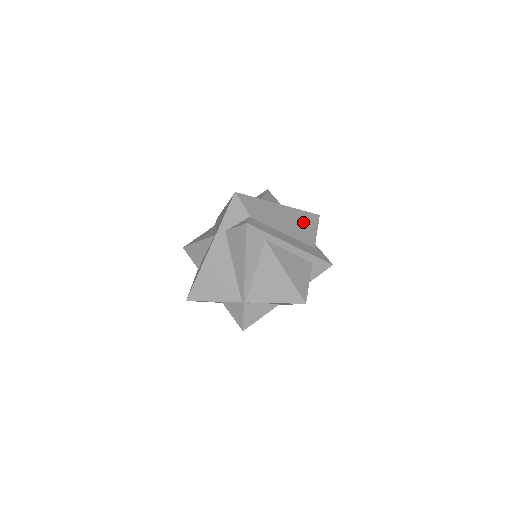
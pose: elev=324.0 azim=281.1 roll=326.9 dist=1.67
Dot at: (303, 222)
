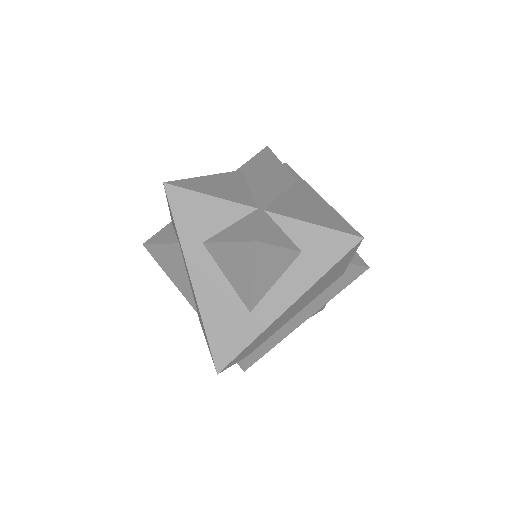
Dot at: (327, 279)
